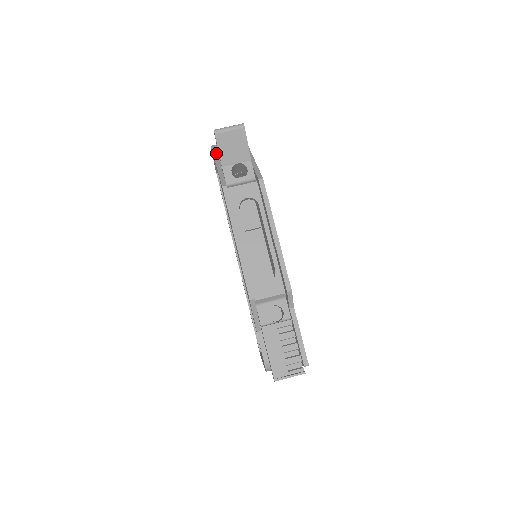
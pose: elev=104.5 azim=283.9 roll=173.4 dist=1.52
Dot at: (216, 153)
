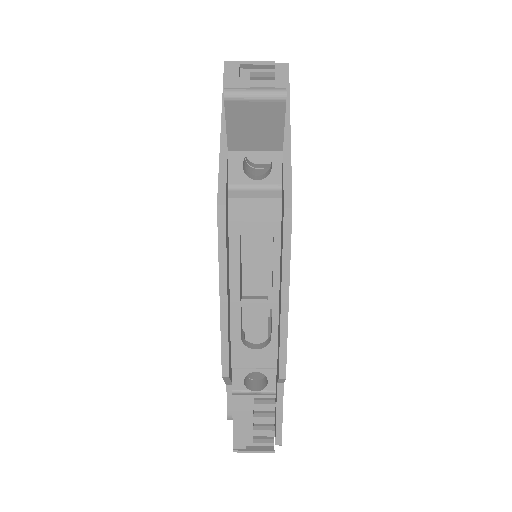
Dot at: occluded
